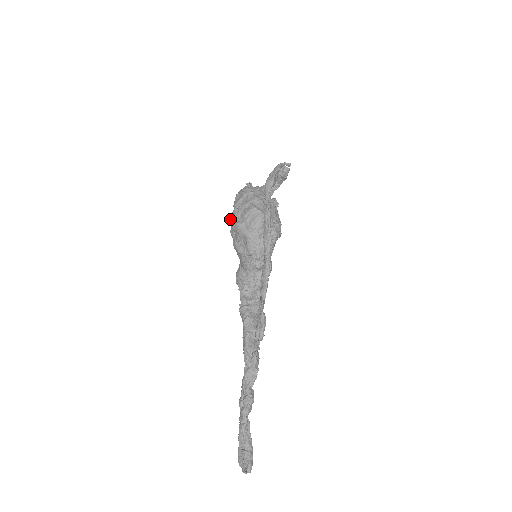
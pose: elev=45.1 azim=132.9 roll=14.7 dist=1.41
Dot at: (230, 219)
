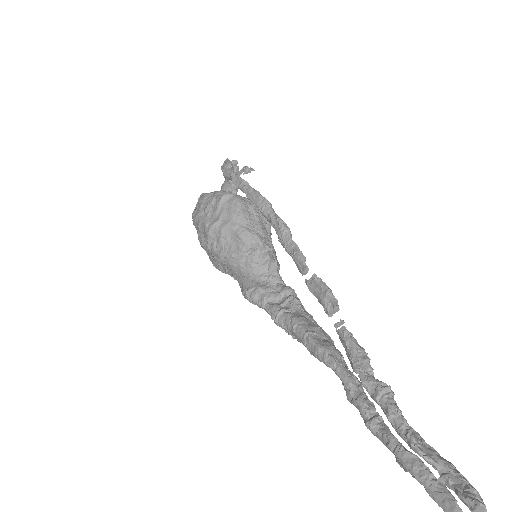
Dot at: (199, 241)
